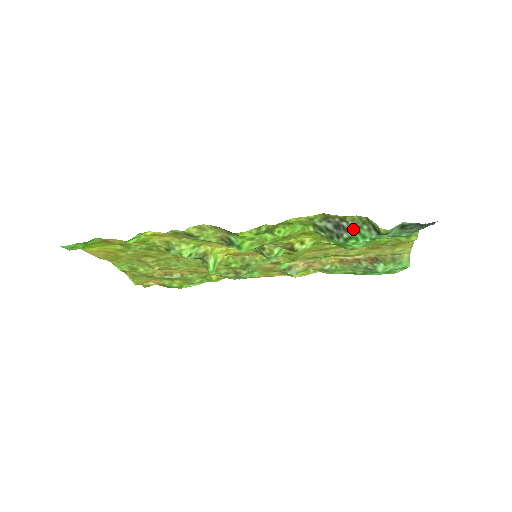
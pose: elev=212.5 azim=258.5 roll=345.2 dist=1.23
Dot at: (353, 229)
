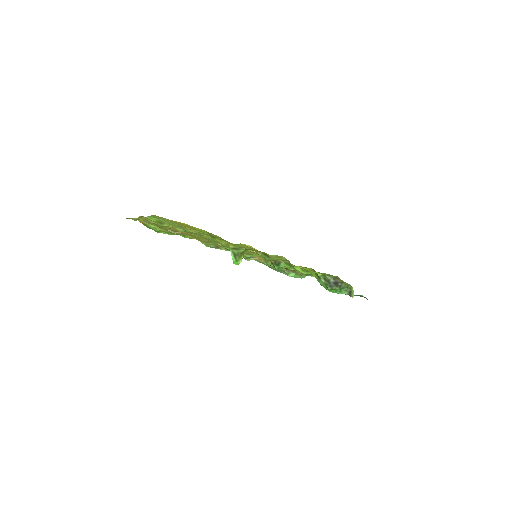
Dot at: (340, 287)
